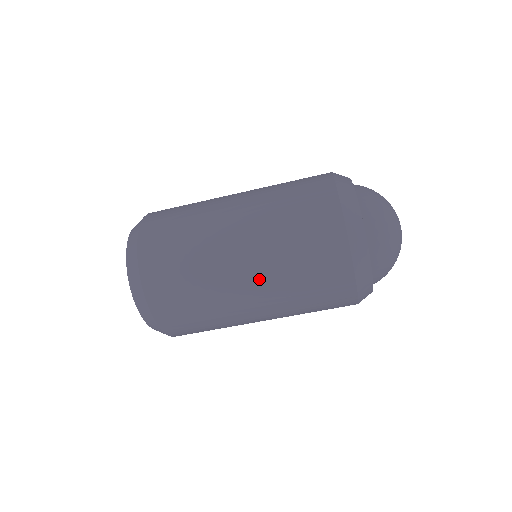
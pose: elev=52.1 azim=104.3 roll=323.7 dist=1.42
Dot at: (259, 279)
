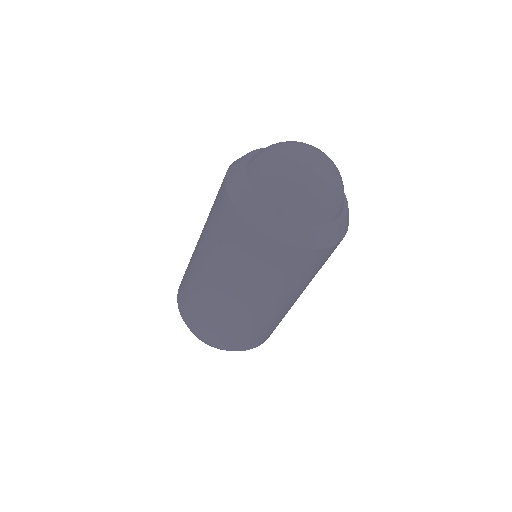
Dot at: (287, 299)
